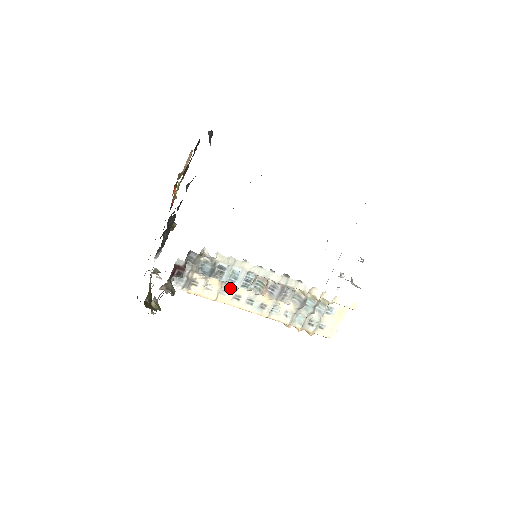
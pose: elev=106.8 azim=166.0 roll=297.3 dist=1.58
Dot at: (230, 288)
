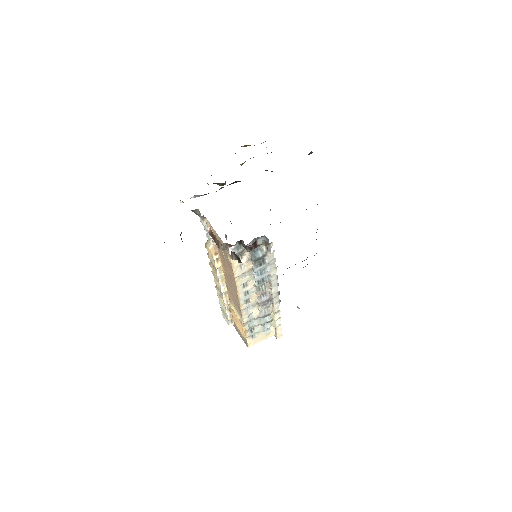
Dot at: (250, 276)
